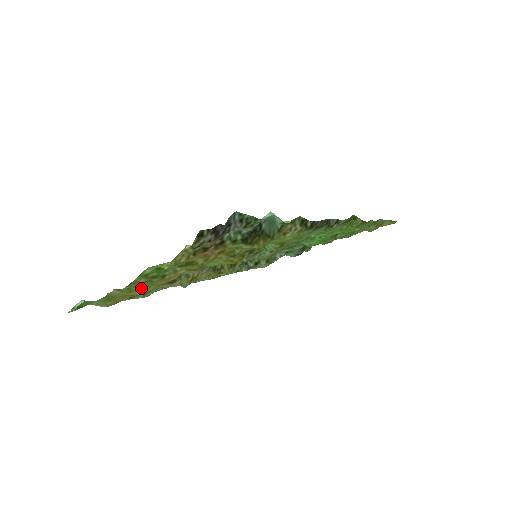
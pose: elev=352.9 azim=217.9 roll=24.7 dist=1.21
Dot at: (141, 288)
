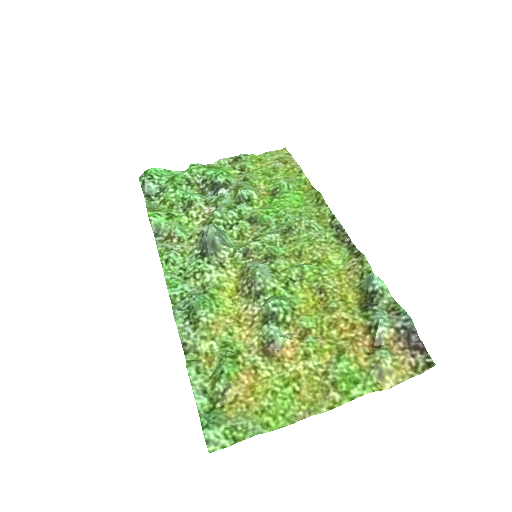
Dot at: (290, 386)
